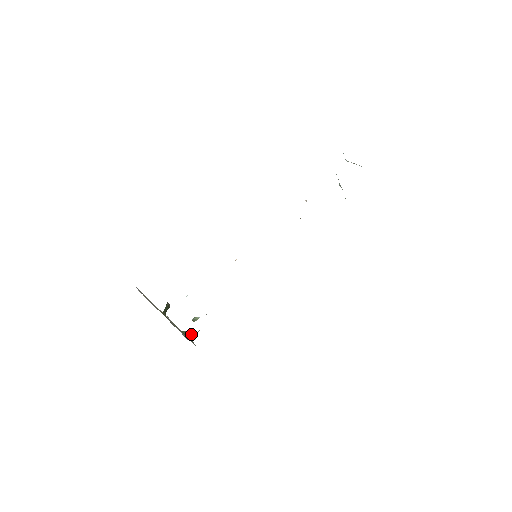
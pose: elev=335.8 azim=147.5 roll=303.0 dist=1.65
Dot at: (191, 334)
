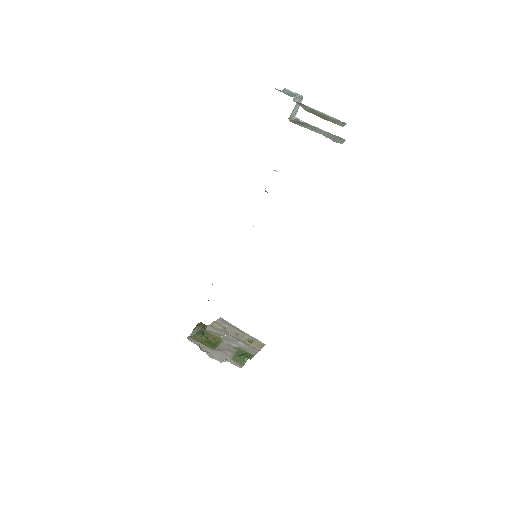
Dot at: (243, 356)
